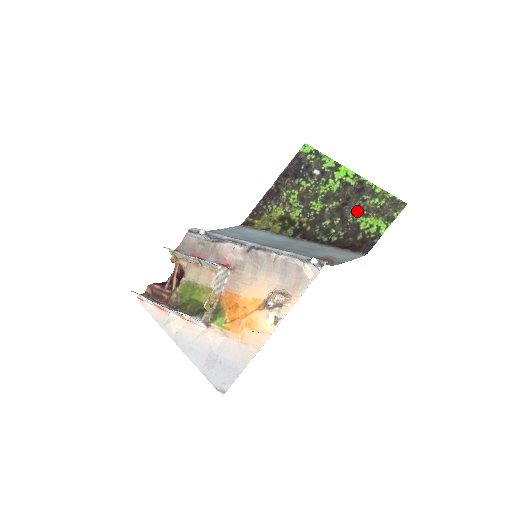
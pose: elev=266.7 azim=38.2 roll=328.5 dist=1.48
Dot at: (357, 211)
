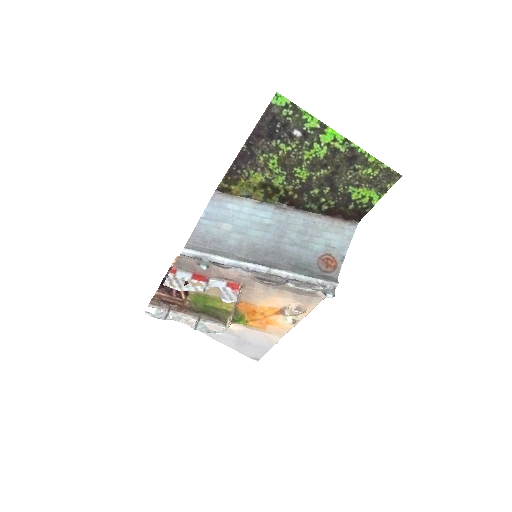
Dot at: (348, 181)
